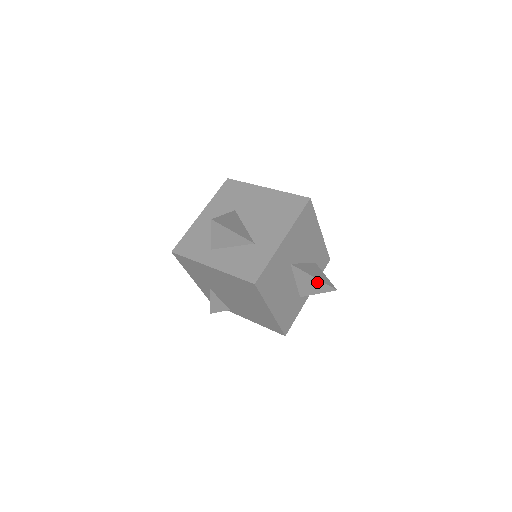
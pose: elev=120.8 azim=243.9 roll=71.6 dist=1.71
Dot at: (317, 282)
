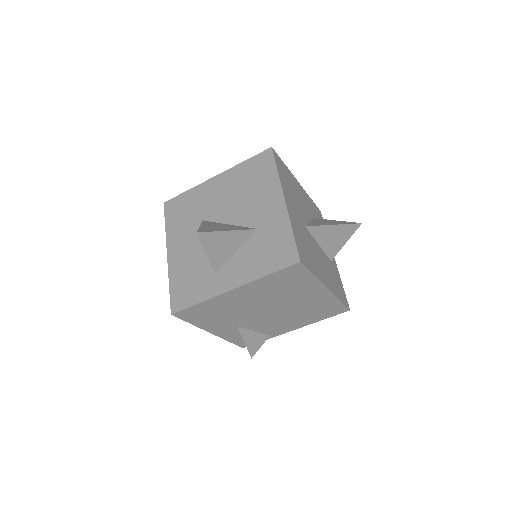
Dot at: (339, 229)
